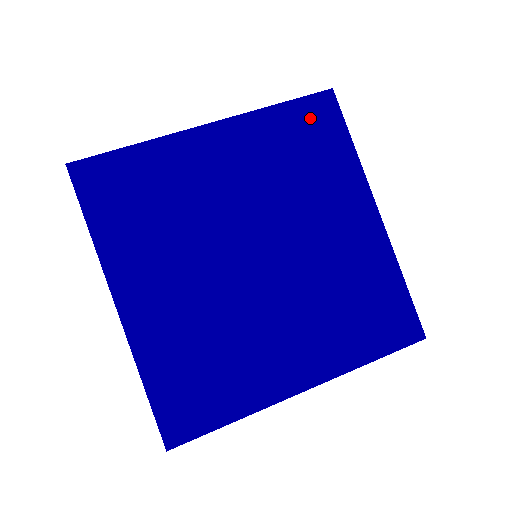
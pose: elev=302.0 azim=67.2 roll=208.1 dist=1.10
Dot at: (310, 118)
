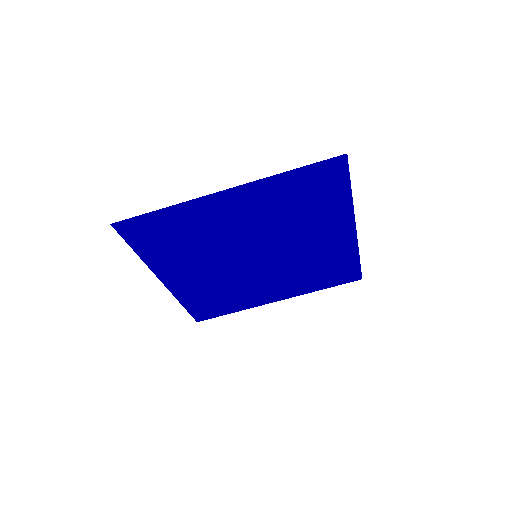
Dot at: (318, 178)
